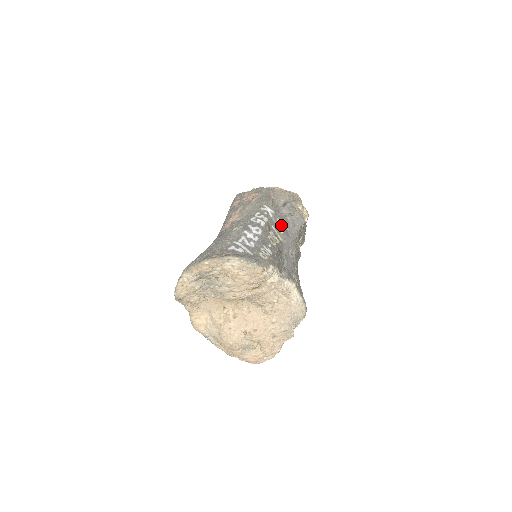
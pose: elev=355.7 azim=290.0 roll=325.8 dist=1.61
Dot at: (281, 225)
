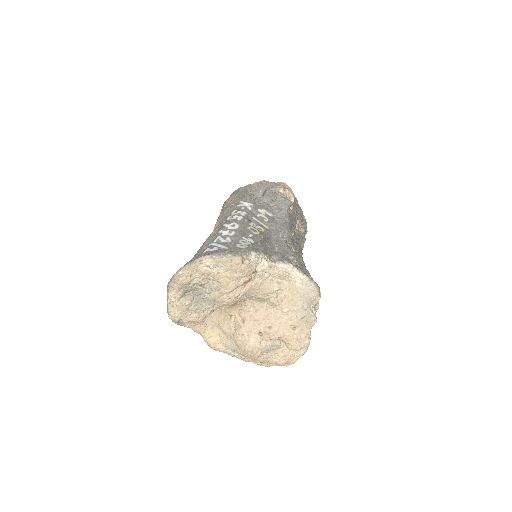
Dot at: (264, 214)
